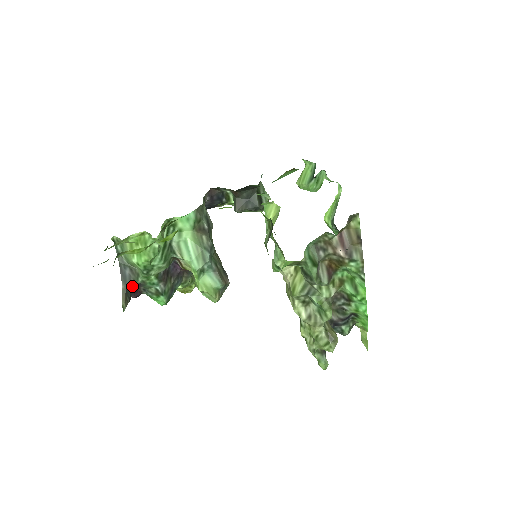
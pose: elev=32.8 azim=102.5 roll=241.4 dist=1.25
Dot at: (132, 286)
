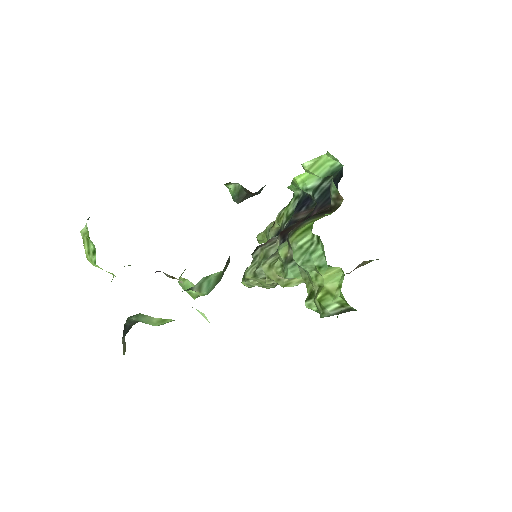
Dot at: occluded
